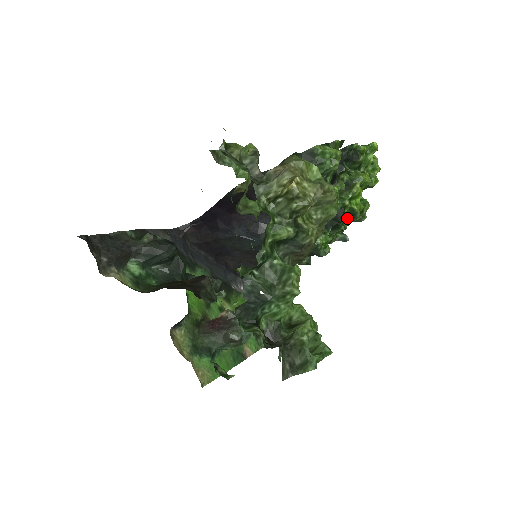
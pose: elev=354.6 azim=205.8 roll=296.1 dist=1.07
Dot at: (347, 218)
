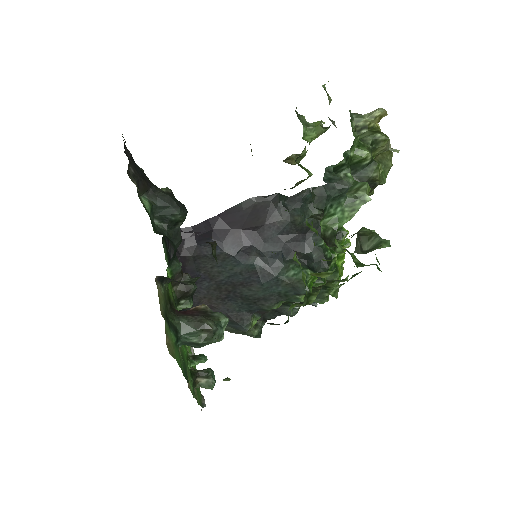
Dot at: occluded
